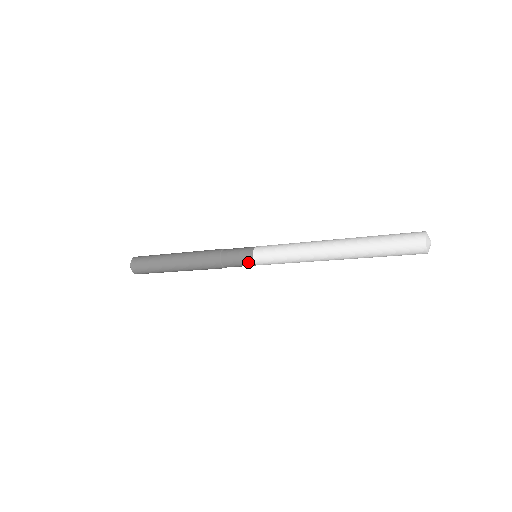
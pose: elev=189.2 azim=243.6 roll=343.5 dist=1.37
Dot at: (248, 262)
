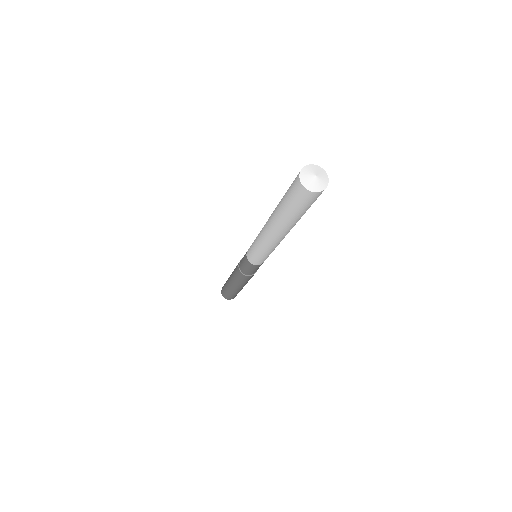
Dot at: (245, 255)
